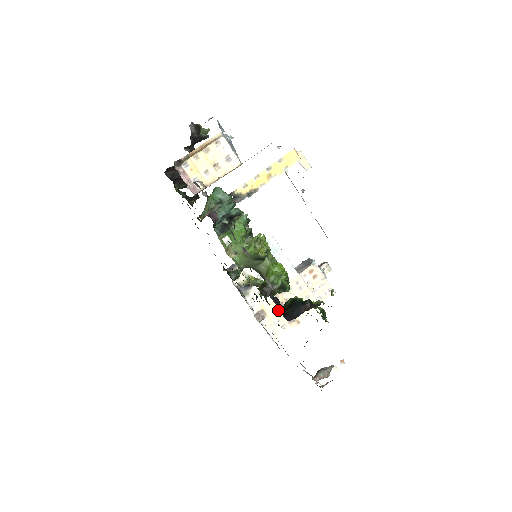
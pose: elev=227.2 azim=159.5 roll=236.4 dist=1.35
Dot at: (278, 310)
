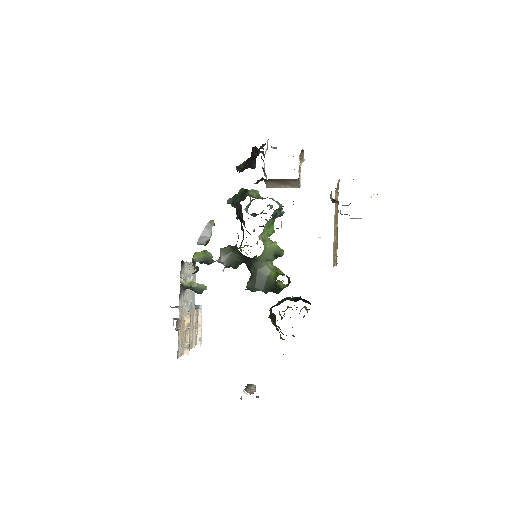
Dot at: occluded
